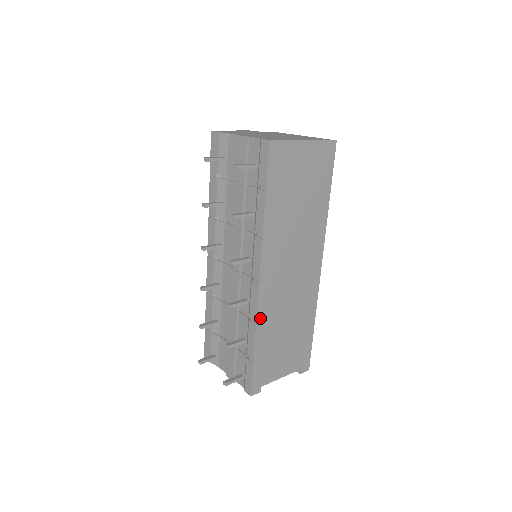
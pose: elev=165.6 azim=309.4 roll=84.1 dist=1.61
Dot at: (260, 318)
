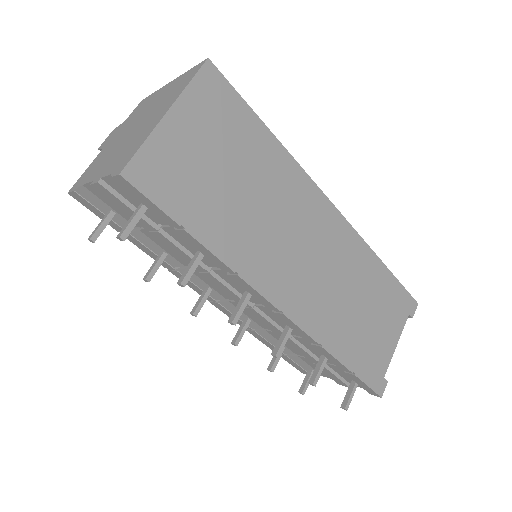
Dot at: (319, 336)
